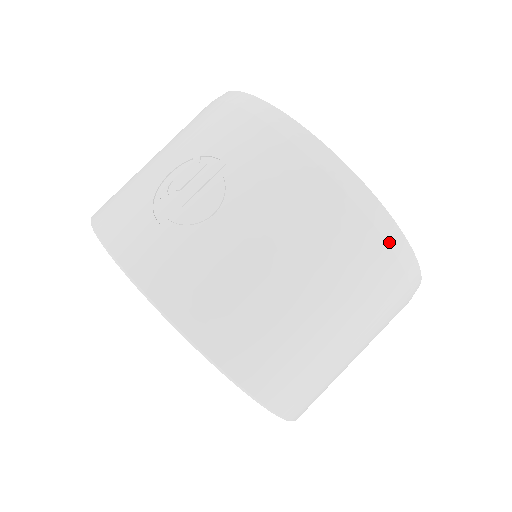
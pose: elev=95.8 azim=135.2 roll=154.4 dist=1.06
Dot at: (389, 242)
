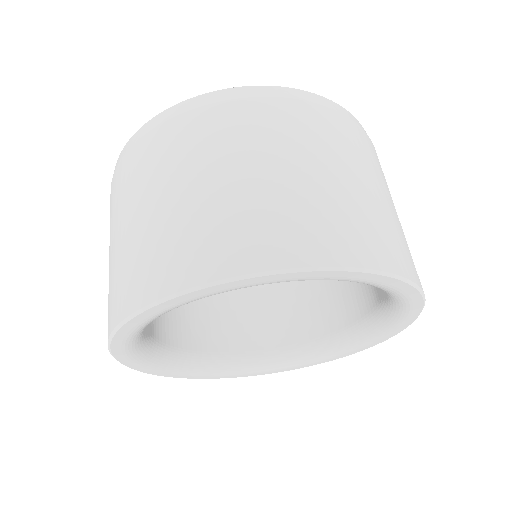
Dot at: (171, 117)
